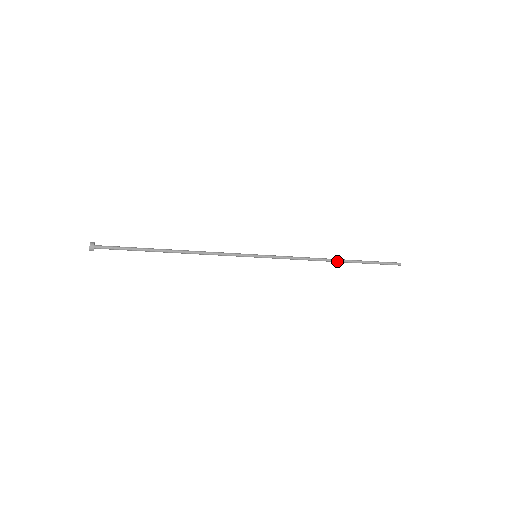
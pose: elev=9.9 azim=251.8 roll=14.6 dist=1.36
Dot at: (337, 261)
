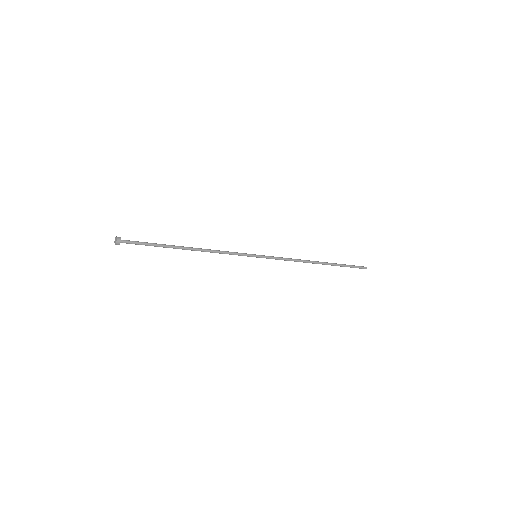
Dot at: occluded
